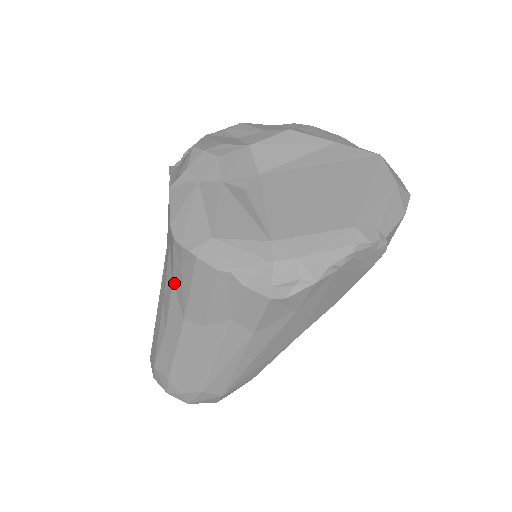
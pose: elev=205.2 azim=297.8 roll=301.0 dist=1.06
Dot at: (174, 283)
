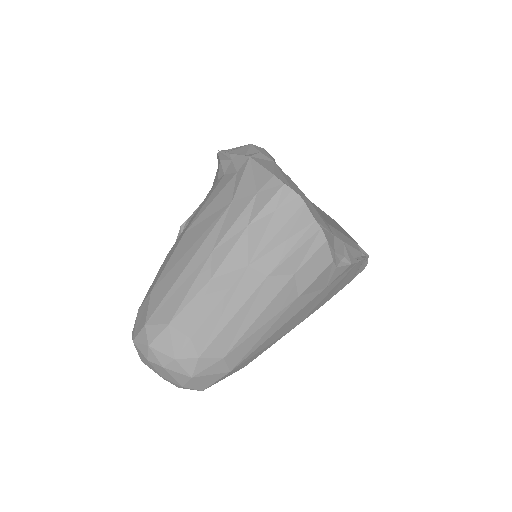
Dot at: (249, 229)
